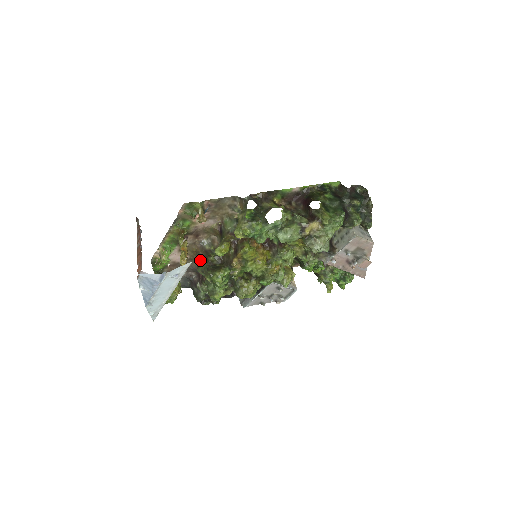
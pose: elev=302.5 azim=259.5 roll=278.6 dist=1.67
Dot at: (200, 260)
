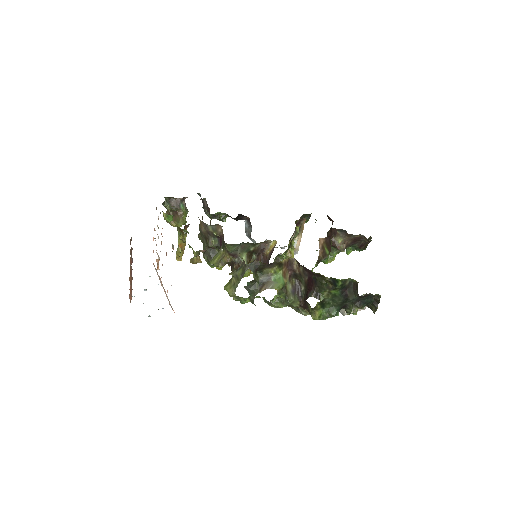
Dot at: (201, 235)
